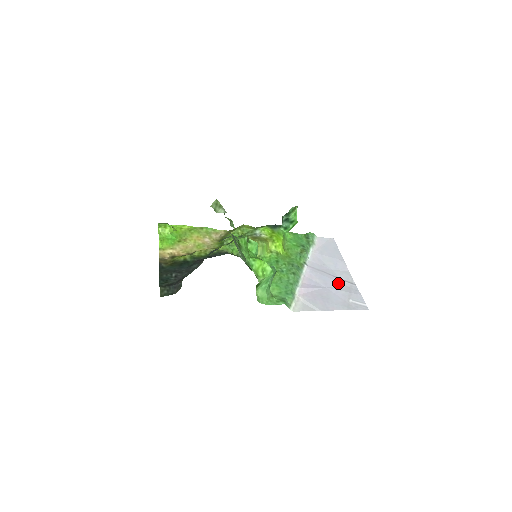
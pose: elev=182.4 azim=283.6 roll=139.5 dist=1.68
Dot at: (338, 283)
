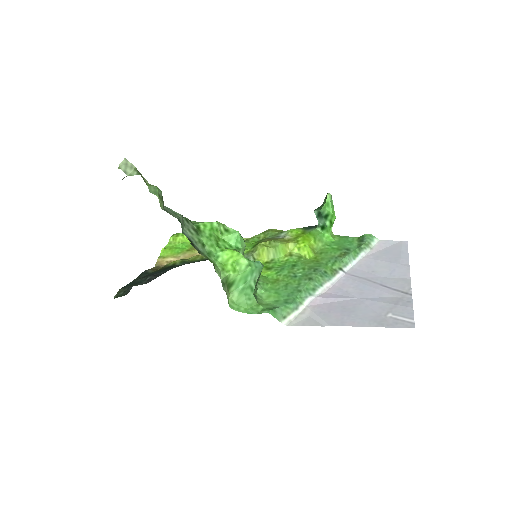
Dot at: (382, 293)
